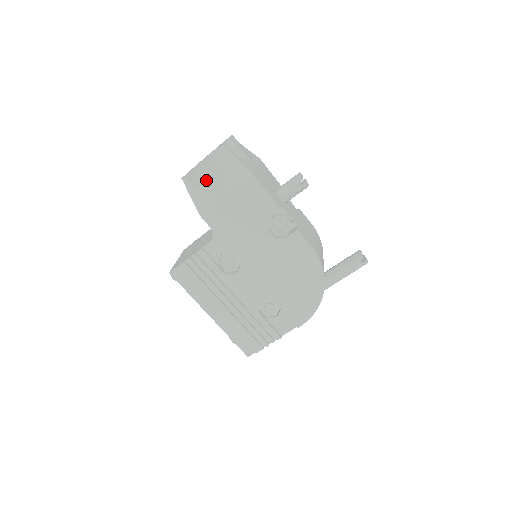
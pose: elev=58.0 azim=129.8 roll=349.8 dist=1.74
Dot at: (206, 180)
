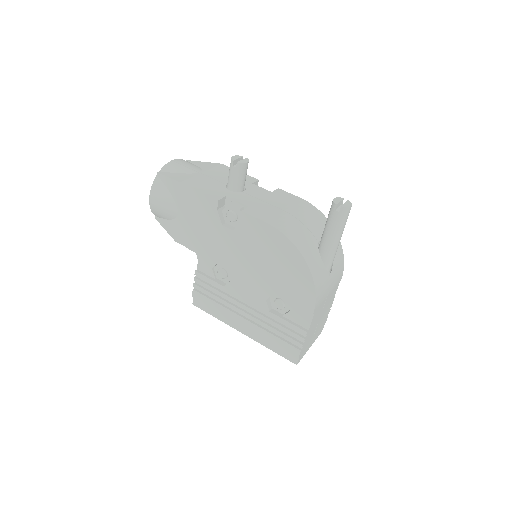
Dot at: (161, 209)
